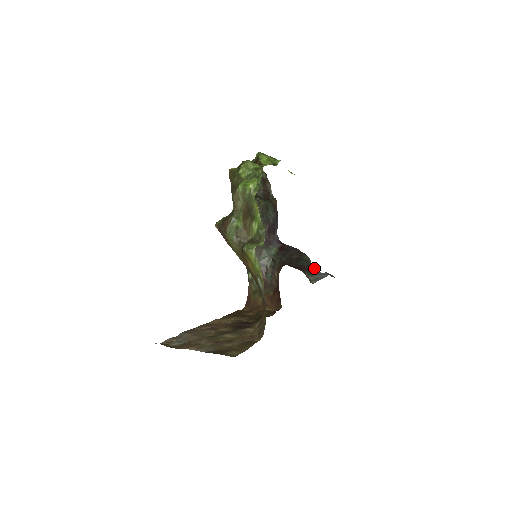
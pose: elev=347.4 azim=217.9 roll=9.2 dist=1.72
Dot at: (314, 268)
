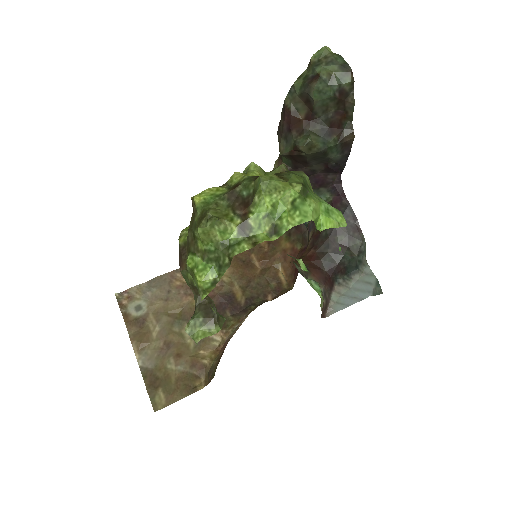
Dot at: (363, 263)
